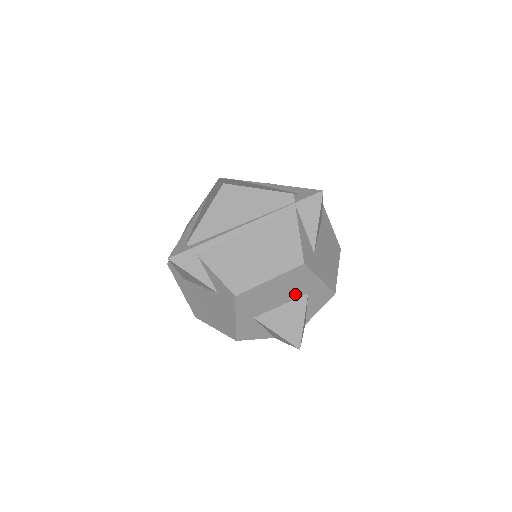
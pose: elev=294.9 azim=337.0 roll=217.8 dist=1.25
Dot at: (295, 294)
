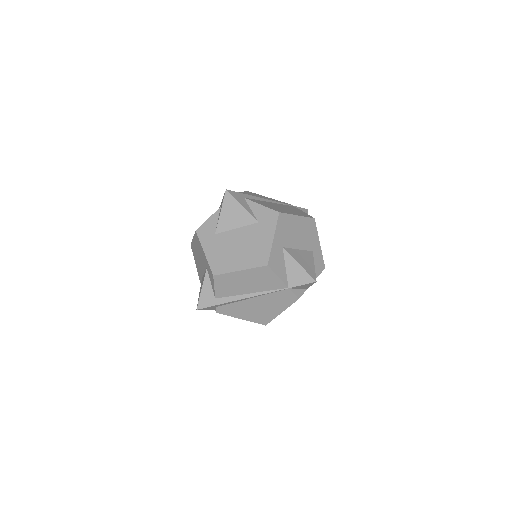
Dot at: (306, 245)
